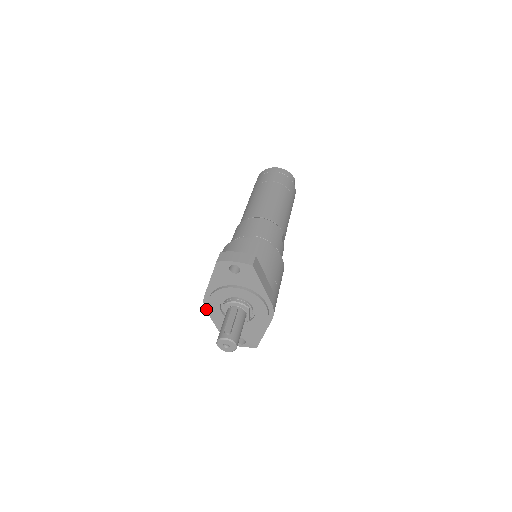
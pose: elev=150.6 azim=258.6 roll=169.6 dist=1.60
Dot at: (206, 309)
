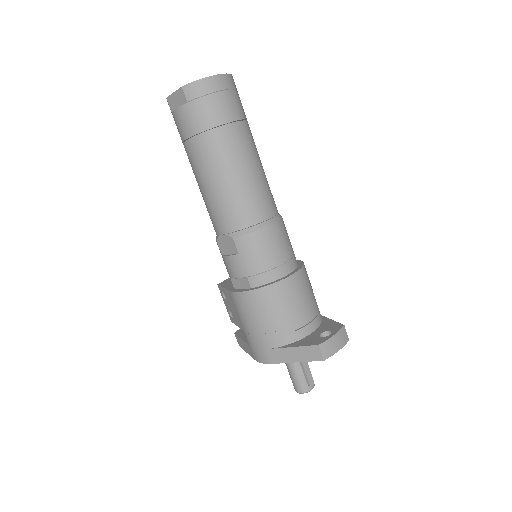
Dot at: (258, 361)
